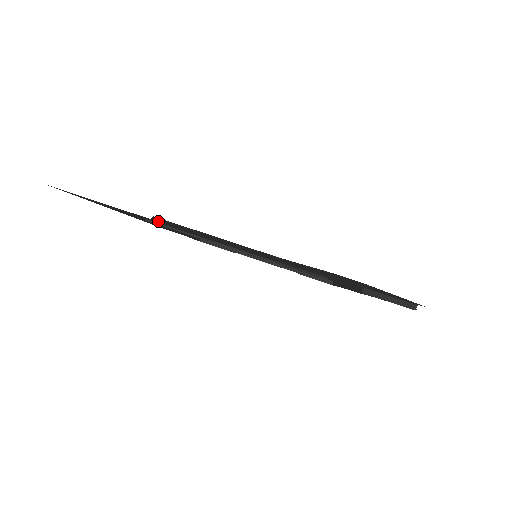
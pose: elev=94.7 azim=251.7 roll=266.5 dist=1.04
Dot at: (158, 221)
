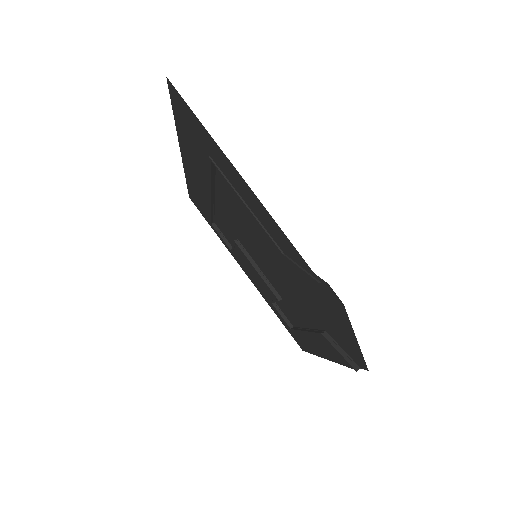
Dot at: (213, 167)
